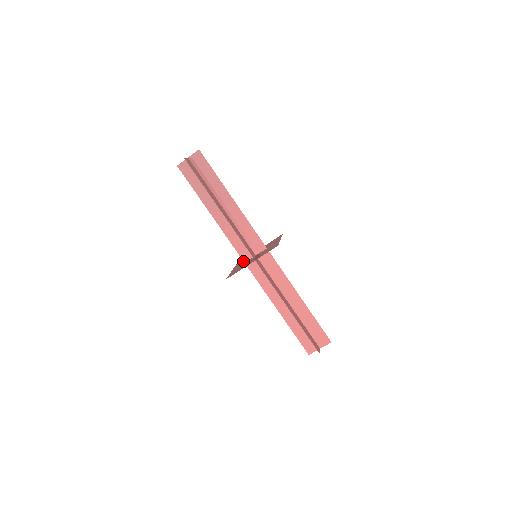
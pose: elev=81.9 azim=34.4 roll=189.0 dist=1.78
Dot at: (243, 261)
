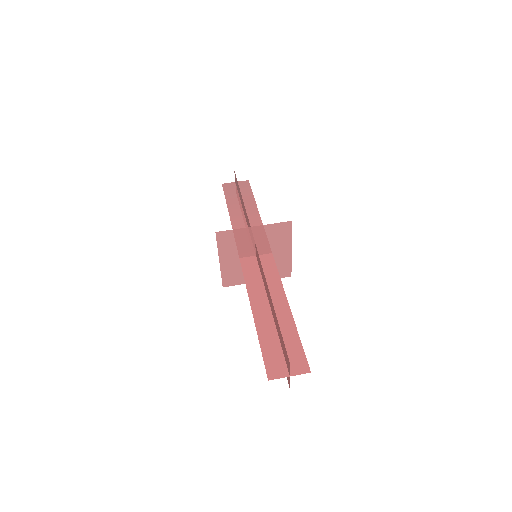
Dot at: (235, 272)
